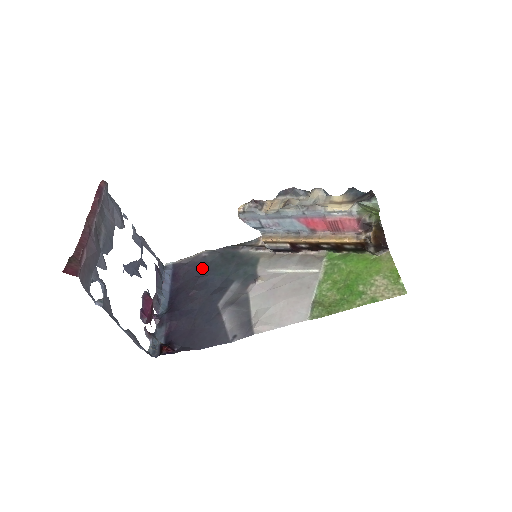
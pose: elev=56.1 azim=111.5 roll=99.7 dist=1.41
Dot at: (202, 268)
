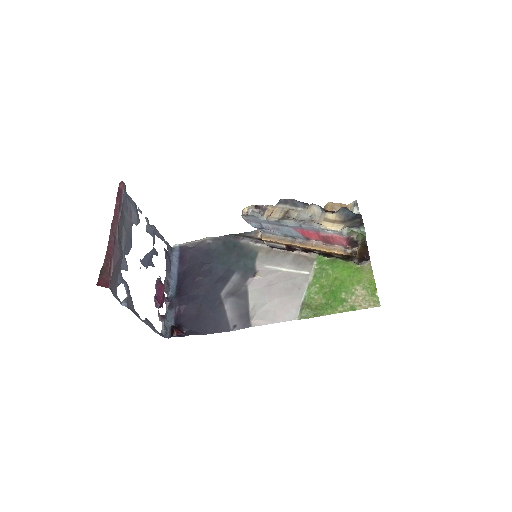
Dot at: (206, 255)
